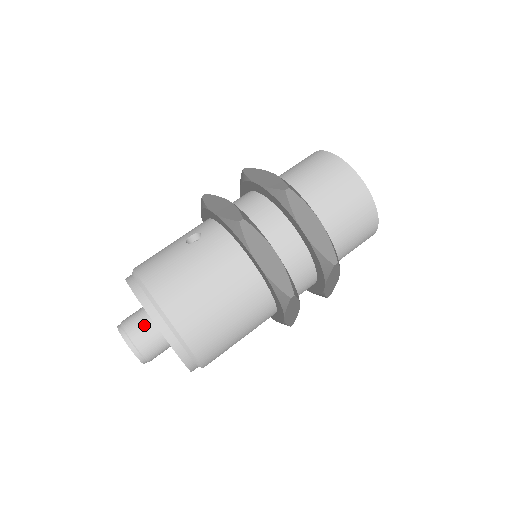
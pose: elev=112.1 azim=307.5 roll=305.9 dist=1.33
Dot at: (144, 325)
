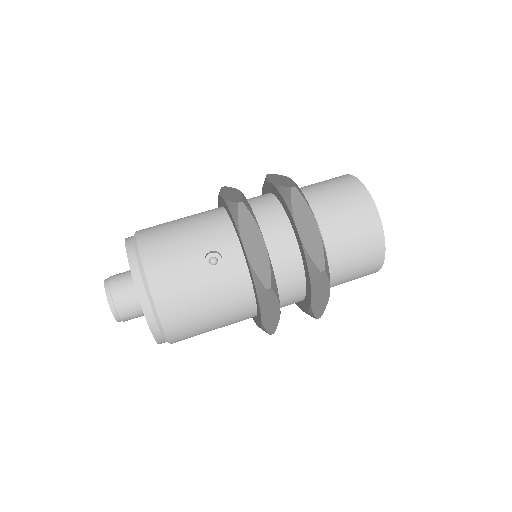
Dot at: (134, 305)
